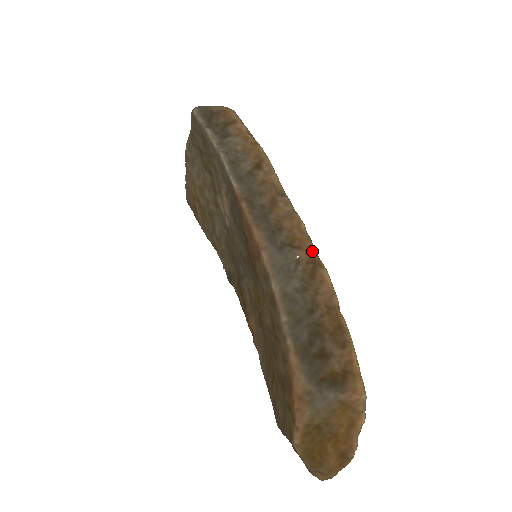
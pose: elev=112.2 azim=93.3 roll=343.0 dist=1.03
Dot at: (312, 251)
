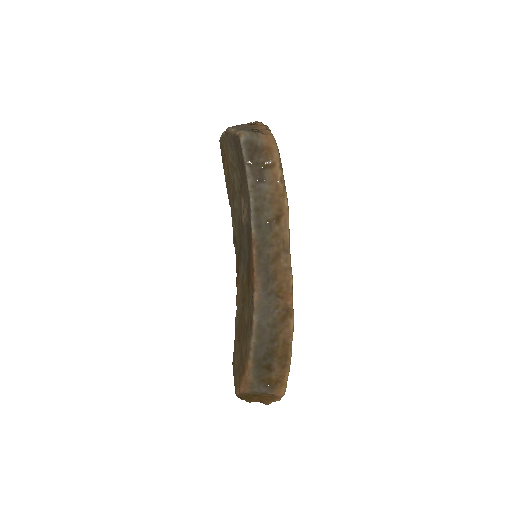
Dot at: (290, 303)
